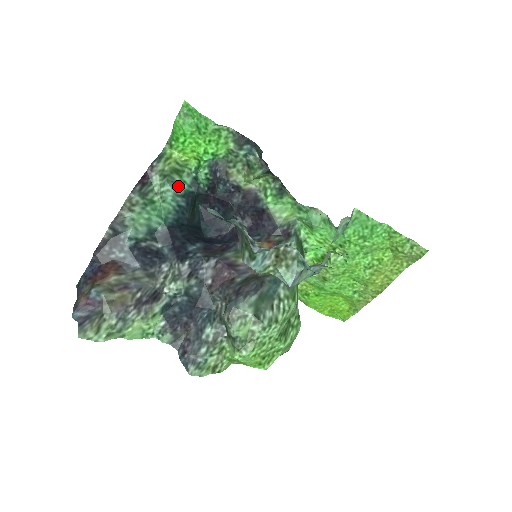
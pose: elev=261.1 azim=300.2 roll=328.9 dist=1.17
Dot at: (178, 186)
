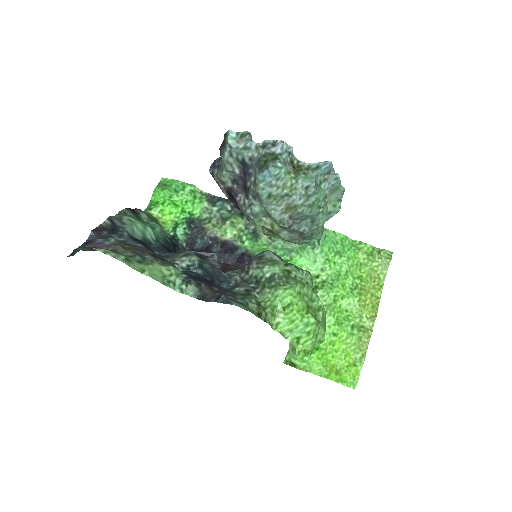
Dot at: occluded
